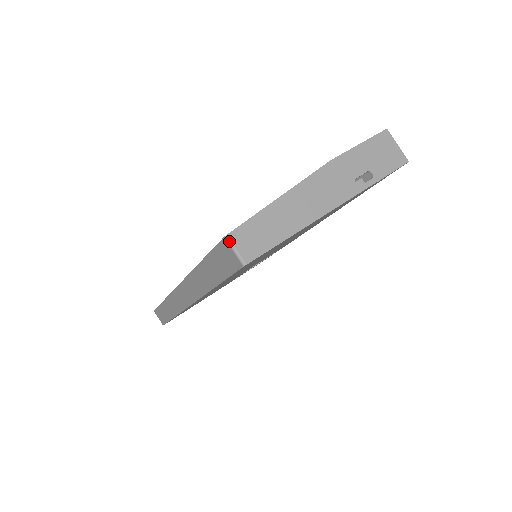
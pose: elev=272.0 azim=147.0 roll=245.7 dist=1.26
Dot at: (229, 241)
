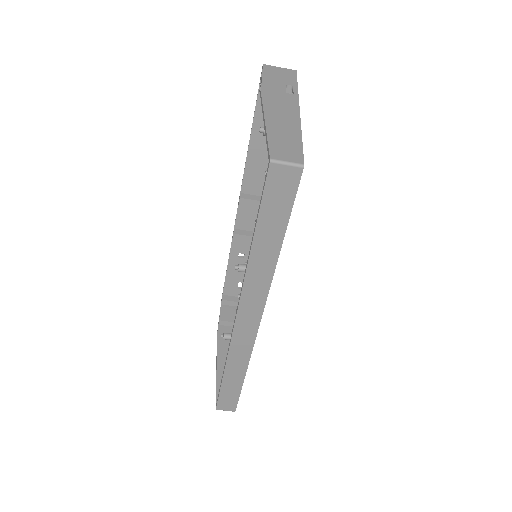
Dot at: (276, 161)
